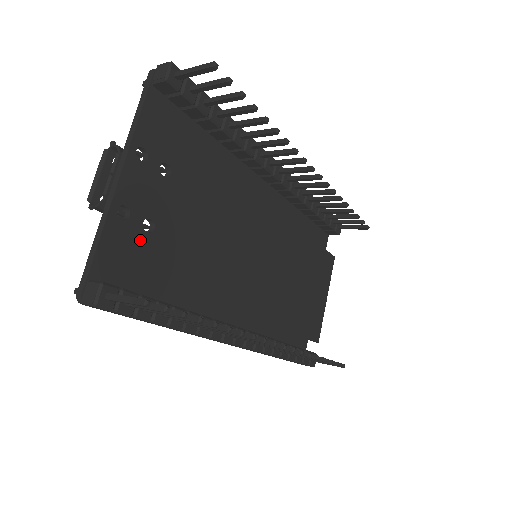
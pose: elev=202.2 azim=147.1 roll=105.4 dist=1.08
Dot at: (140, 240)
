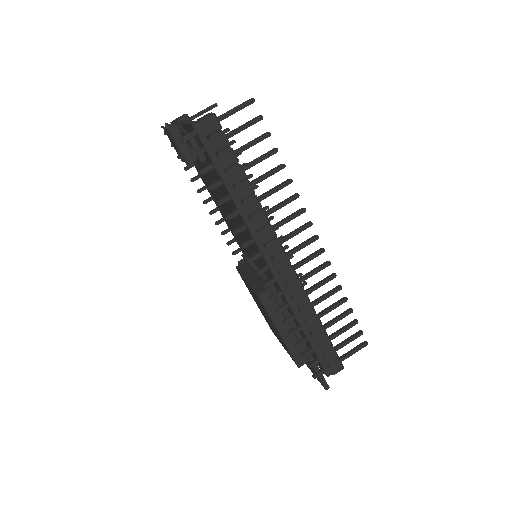
Dot at: occluded
